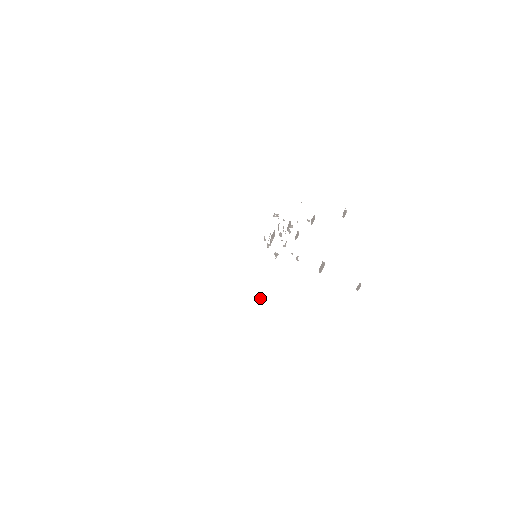
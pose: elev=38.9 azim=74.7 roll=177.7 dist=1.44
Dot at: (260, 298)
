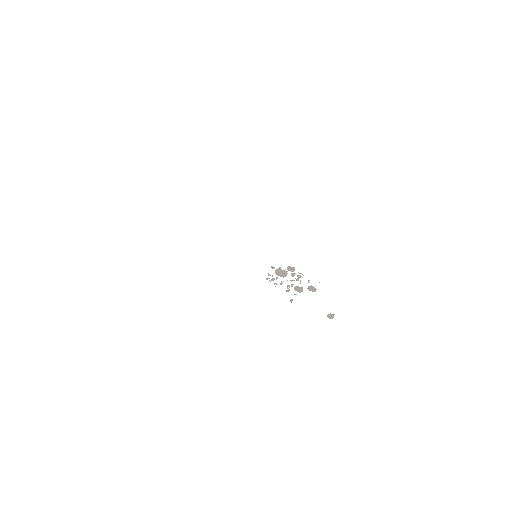
Dot at: (220, 240)
